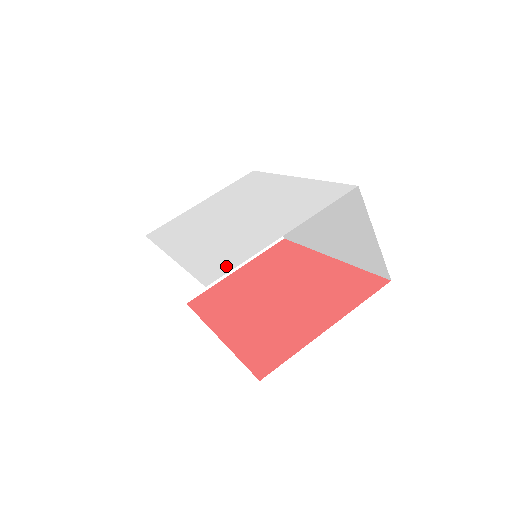
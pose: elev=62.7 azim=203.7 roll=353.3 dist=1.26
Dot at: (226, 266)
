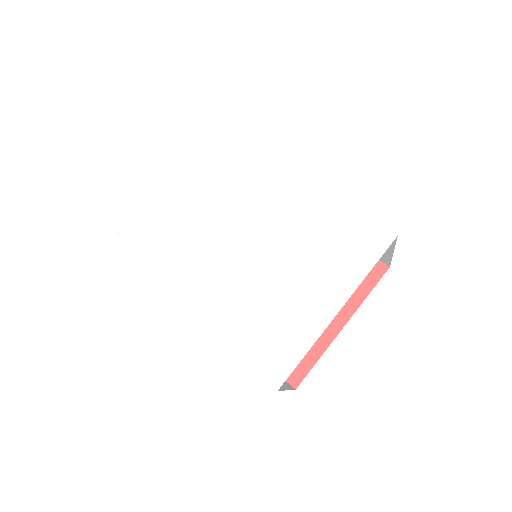
Dot at: (286, 357)
